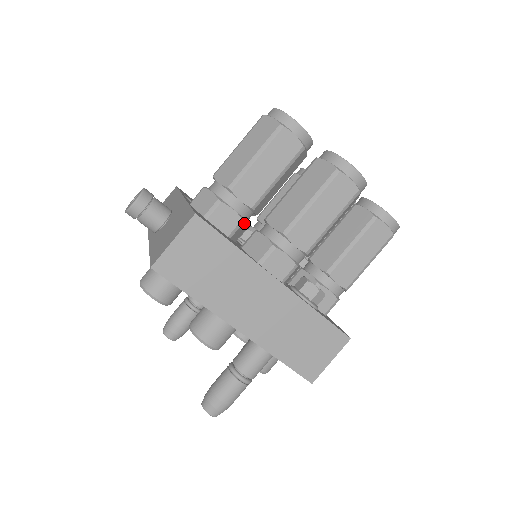
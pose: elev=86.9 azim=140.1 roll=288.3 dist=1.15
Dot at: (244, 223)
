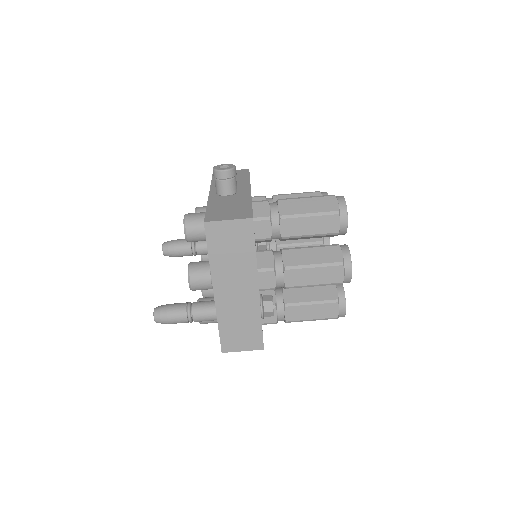
Dot at: (270, 240)
